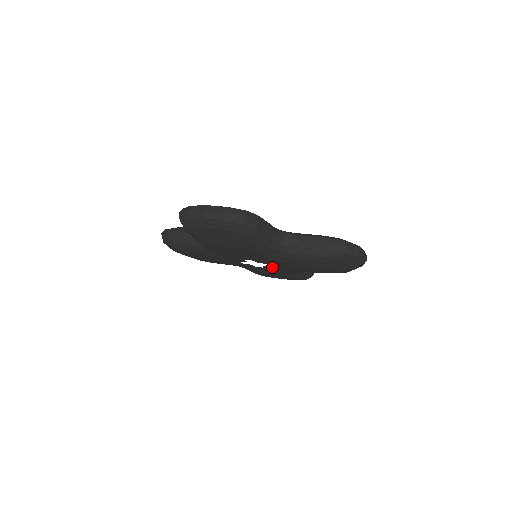
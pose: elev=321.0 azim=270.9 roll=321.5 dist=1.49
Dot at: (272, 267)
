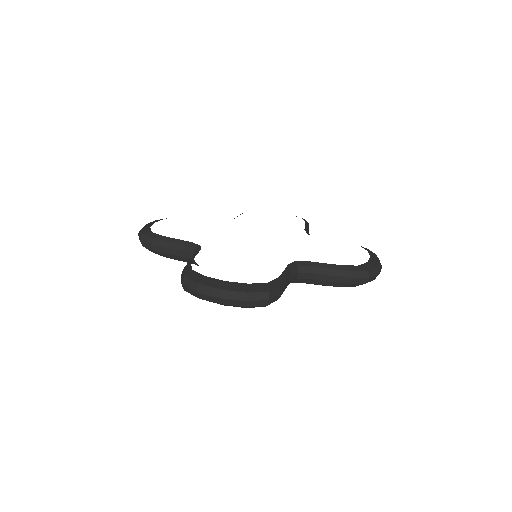
Dot at: occluded
